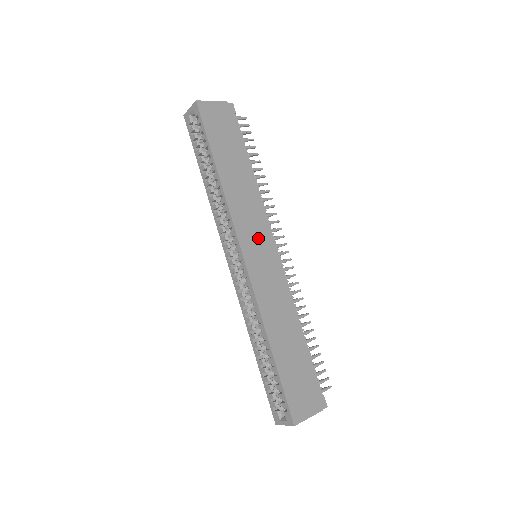
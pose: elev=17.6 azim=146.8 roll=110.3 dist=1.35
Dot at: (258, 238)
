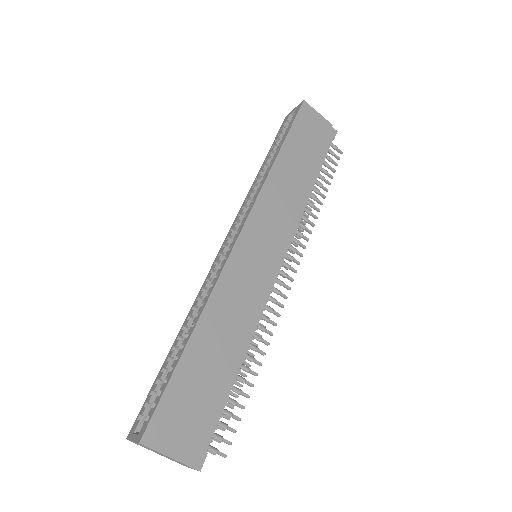
Dot at: (270, 235)
